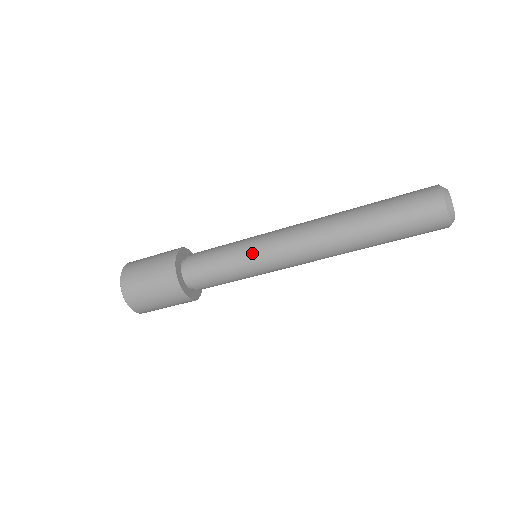
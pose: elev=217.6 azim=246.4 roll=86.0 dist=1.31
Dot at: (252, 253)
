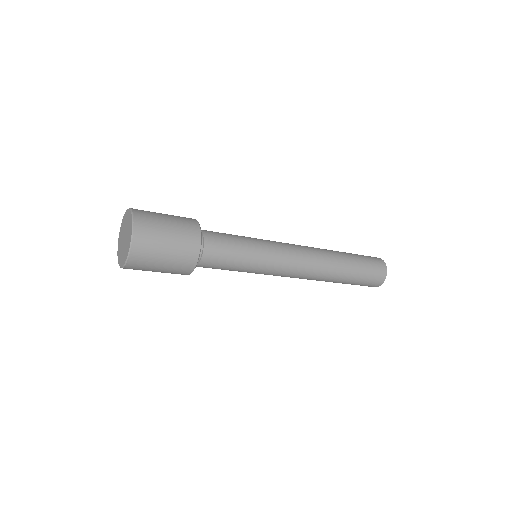
Dot at: (262, 270)
